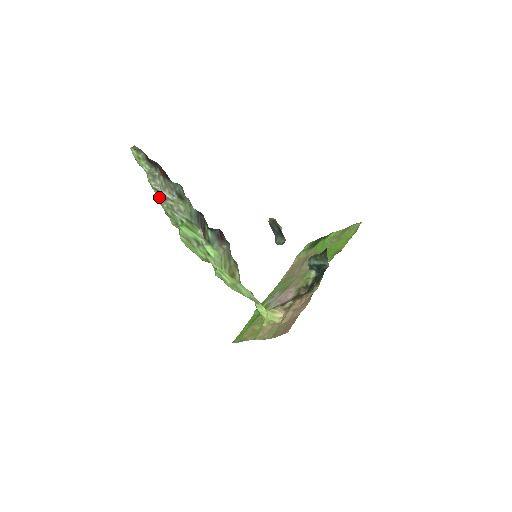
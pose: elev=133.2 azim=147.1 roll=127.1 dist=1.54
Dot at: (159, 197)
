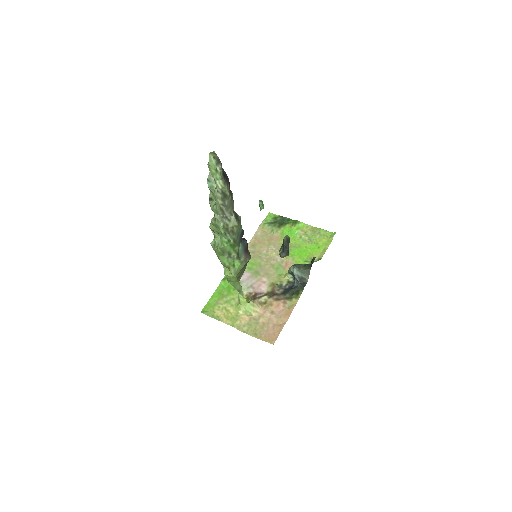
Dot at: (218, 213)
